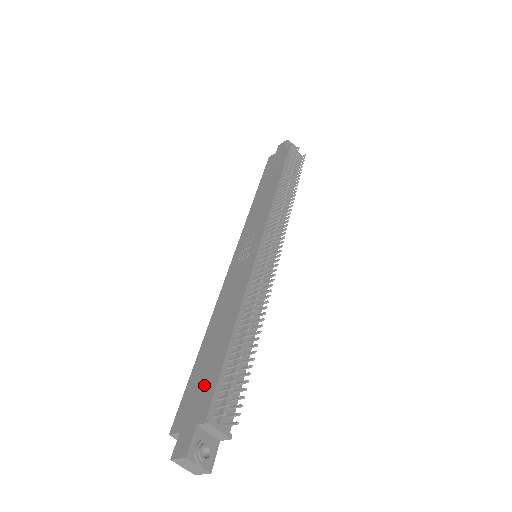
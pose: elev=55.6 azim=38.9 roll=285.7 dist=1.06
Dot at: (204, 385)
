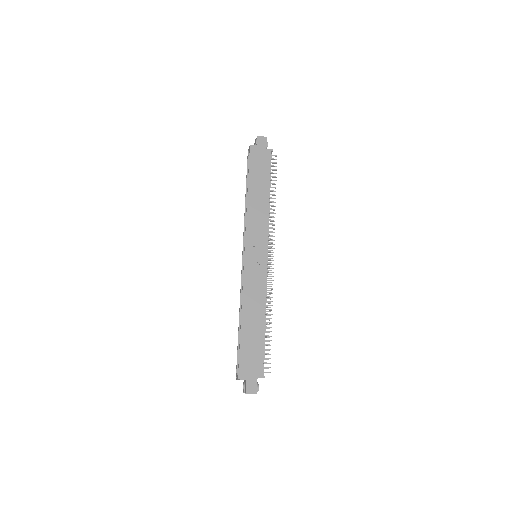
Dot at: (254, 355)
